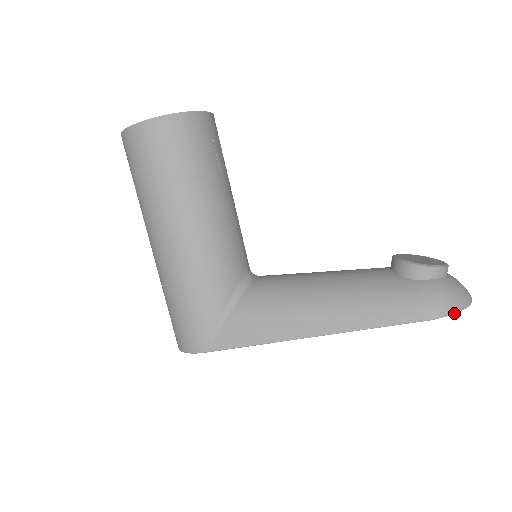
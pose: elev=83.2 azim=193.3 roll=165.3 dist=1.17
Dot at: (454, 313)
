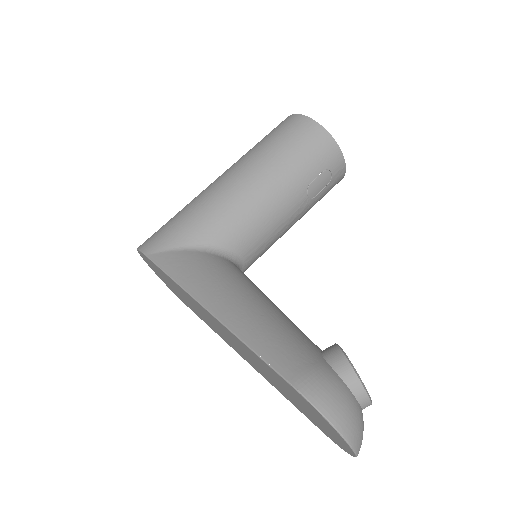
Dot at: (319, 410)
